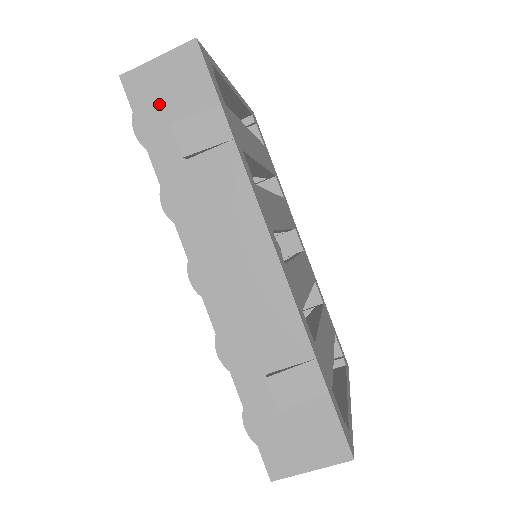
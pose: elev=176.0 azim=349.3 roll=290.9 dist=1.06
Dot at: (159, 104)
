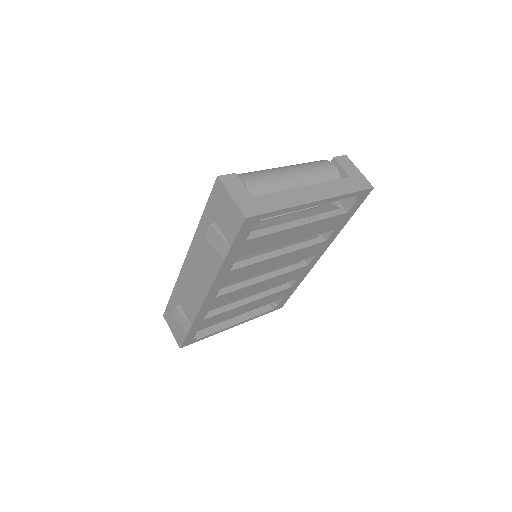
Dot at: (218, 209)
